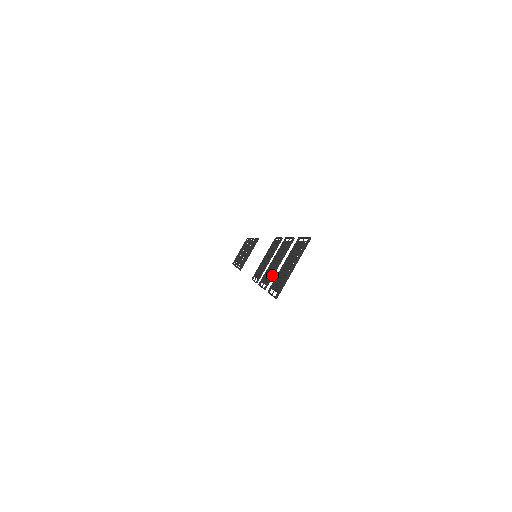
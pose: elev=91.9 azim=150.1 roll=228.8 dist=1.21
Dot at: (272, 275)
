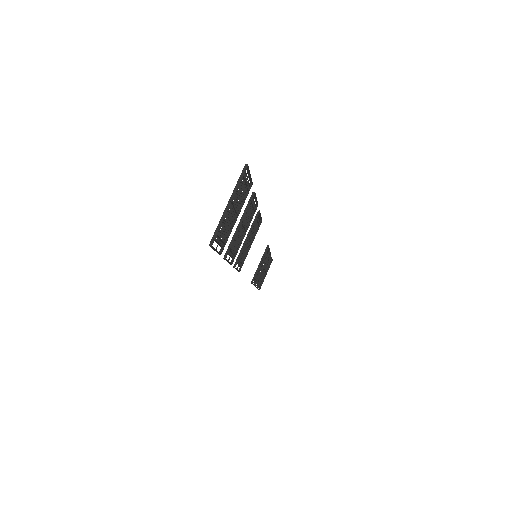
Dot at: (232, 240)
